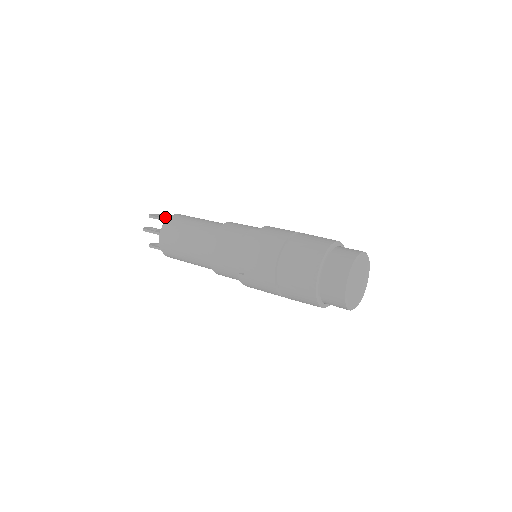
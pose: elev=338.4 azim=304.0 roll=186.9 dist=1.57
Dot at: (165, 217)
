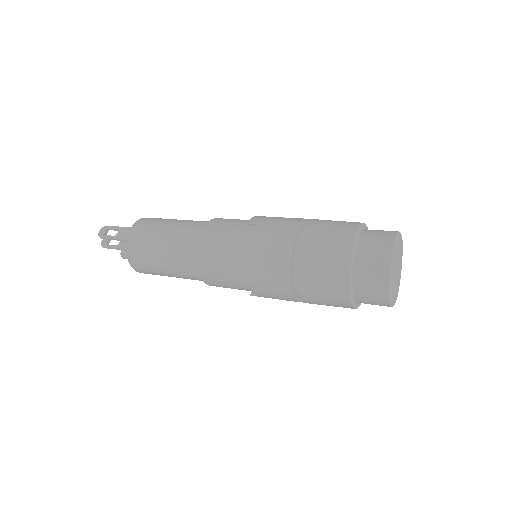
Dot at: (119, 234)
